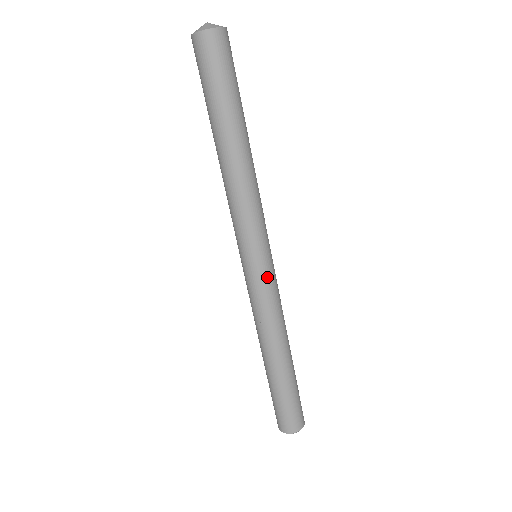
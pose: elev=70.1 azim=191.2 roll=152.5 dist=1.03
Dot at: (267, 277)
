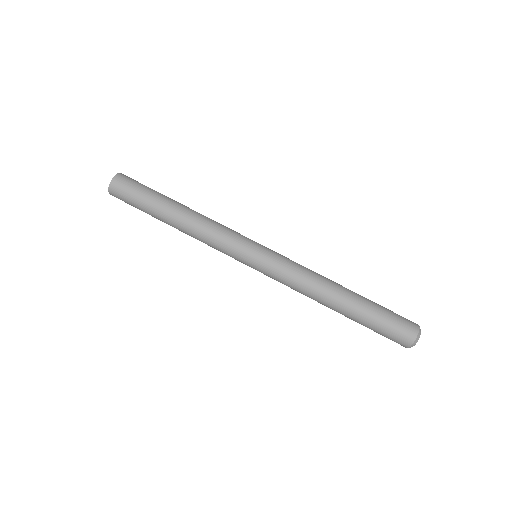
Dot at: (273, 255)
